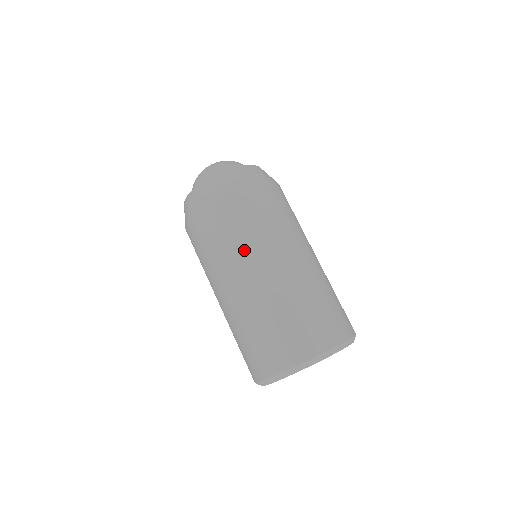
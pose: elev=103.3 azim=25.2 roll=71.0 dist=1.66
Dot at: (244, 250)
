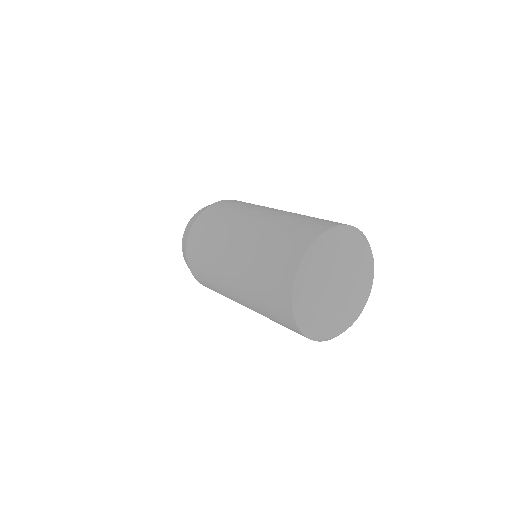
Dot at: occluded
